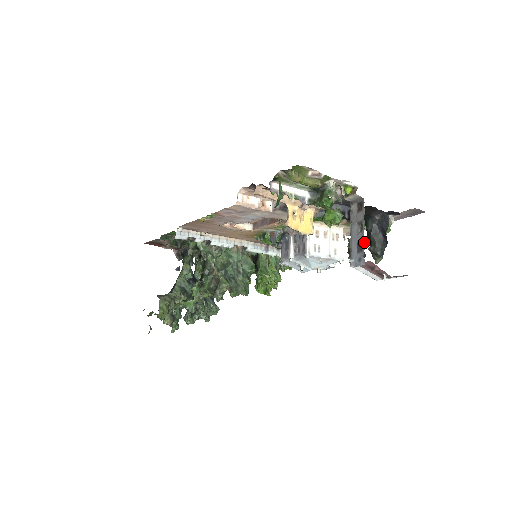
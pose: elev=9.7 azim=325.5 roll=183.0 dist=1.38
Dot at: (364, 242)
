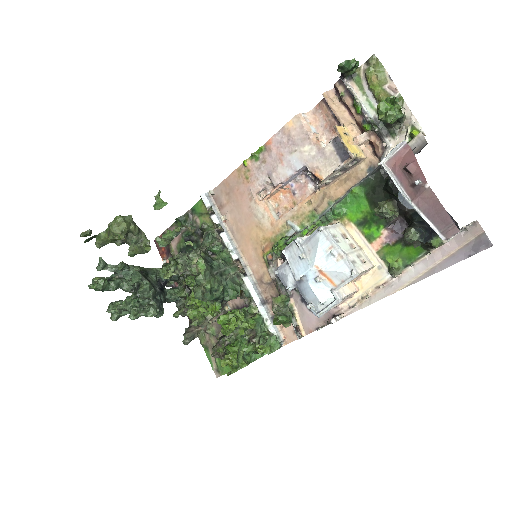
Dot at: occluded
